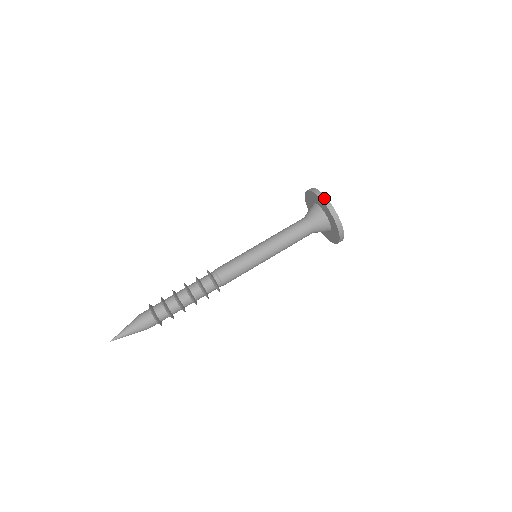
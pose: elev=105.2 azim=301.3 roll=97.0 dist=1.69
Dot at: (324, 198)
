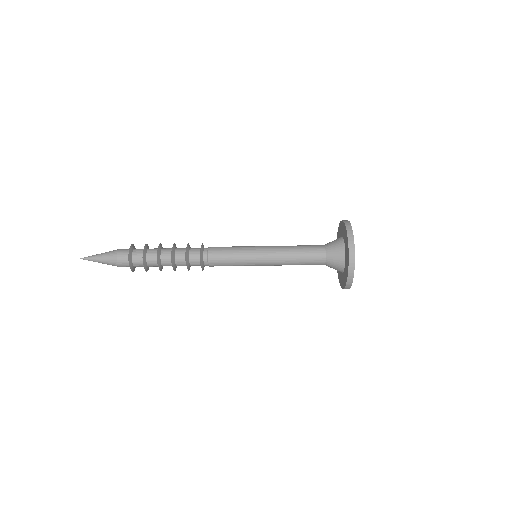
Dot at: (348, 288)
